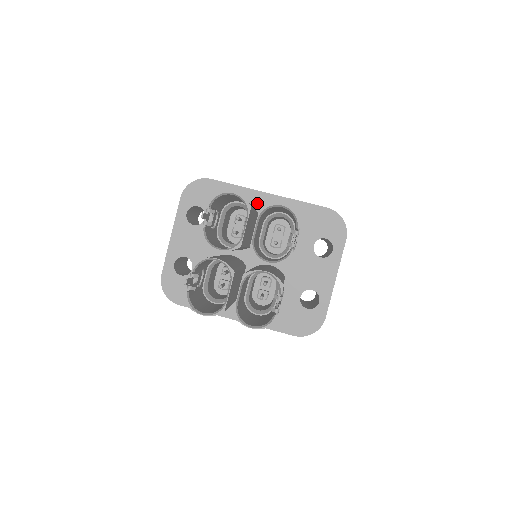
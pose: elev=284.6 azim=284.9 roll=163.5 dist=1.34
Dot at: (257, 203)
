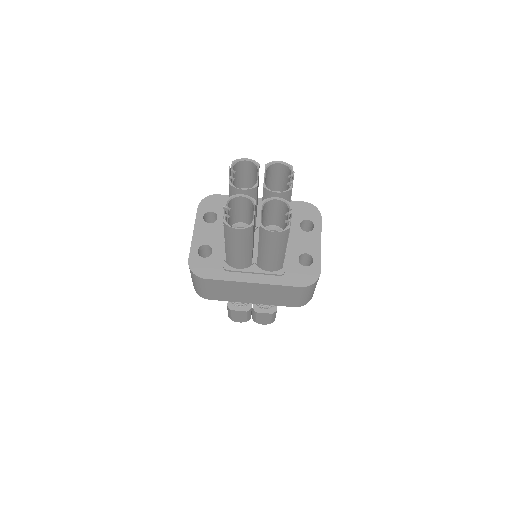
Dot at: occluded
